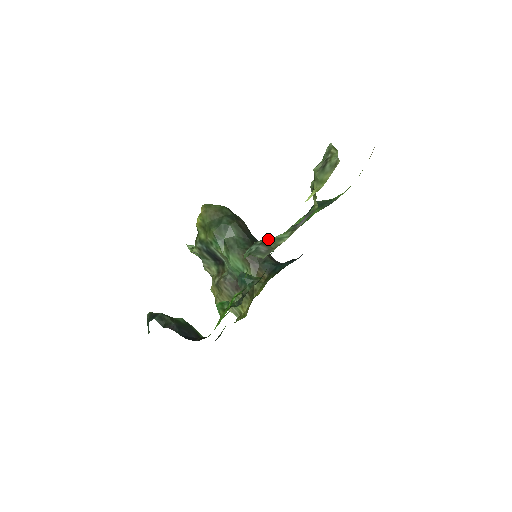
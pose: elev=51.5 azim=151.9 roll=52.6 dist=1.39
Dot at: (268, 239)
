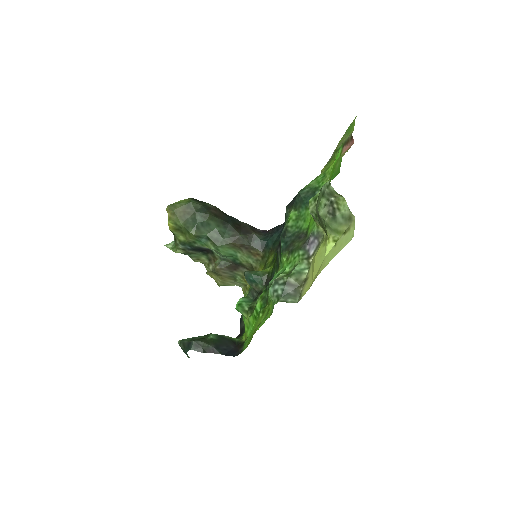
Dot at: (290, 278)
